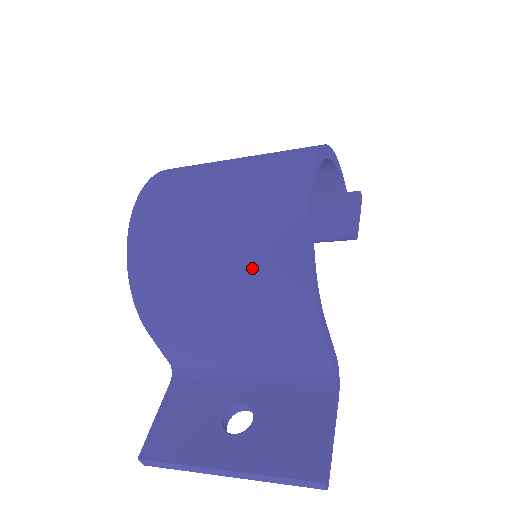
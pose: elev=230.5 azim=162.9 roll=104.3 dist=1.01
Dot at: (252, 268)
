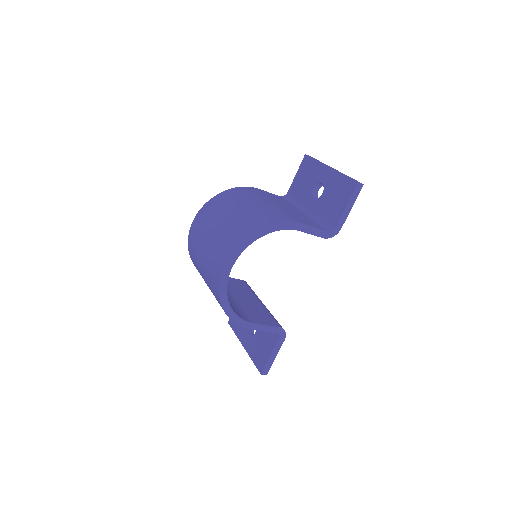
Dot at: occluded
